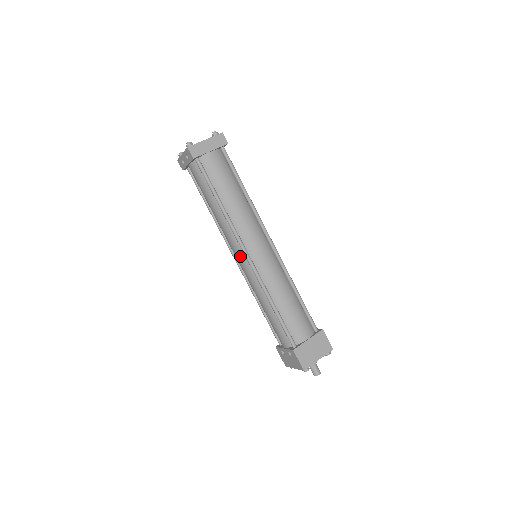
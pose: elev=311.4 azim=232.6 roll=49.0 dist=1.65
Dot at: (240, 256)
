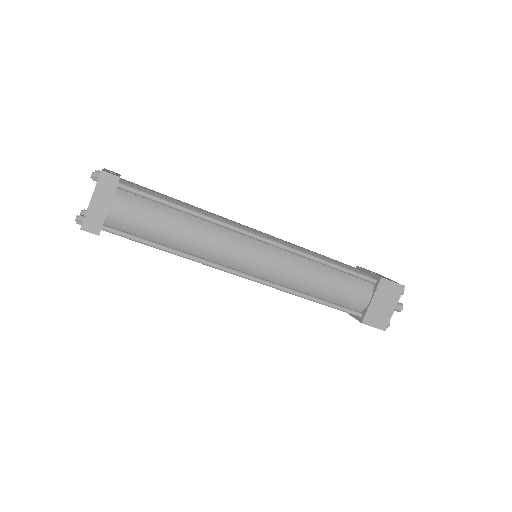
Dot at: occluded
